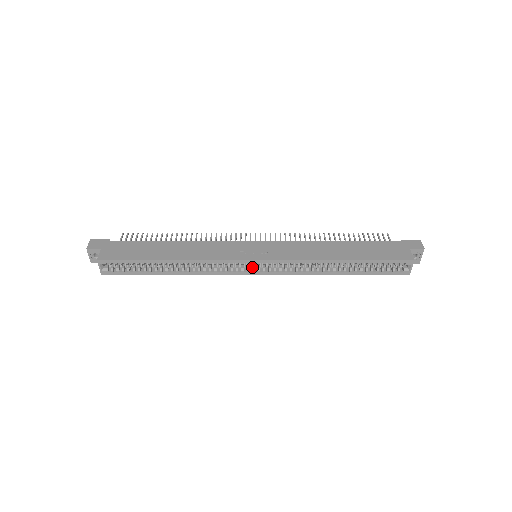
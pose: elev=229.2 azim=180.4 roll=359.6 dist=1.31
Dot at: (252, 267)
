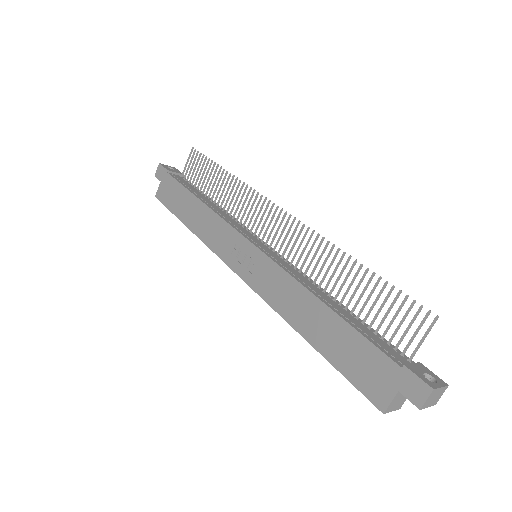
Dot at: occluded
